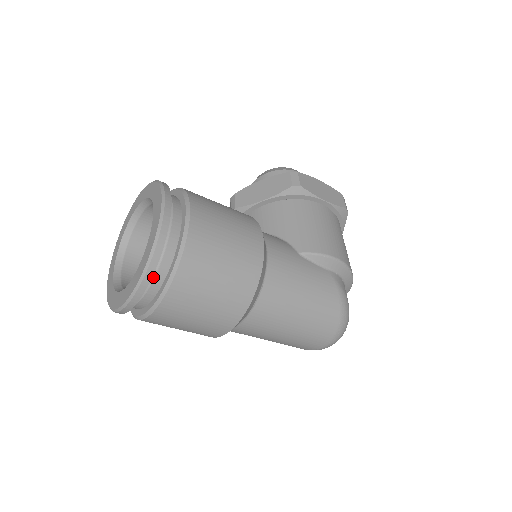
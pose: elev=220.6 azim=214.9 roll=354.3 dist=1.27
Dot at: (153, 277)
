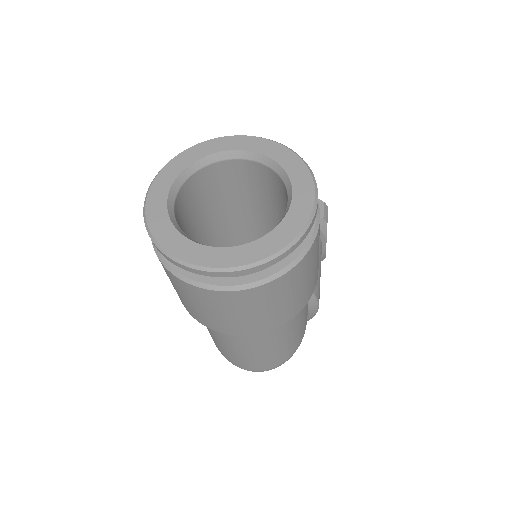
Dot at: occluded
